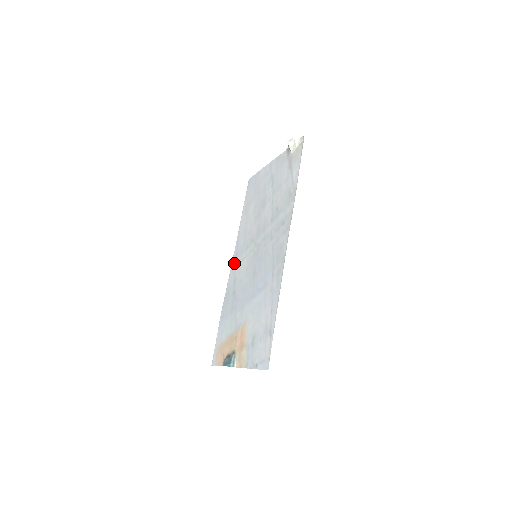
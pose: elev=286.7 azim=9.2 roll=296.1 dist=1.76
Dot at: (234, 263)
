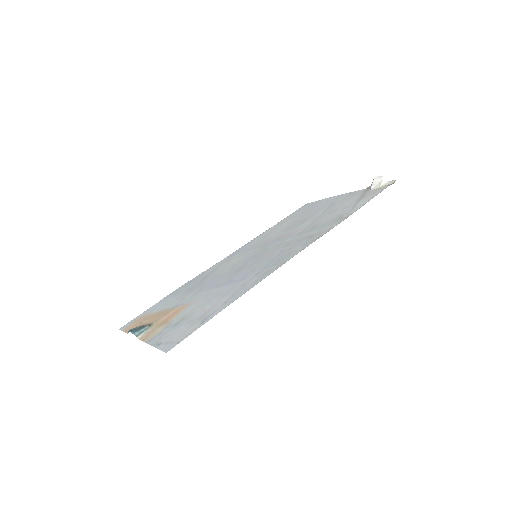
Dot at: (229, 257)
